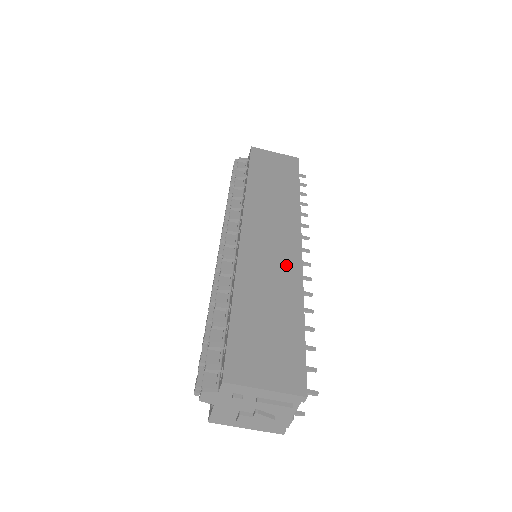
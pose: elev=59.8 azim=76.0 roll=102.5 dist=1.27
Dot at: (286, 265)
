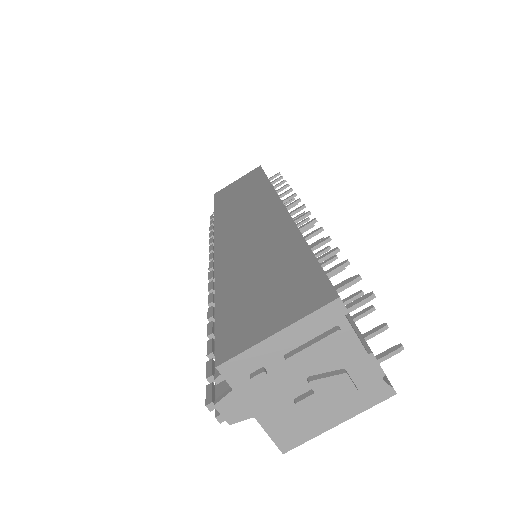
Dot at: (269, 225)
